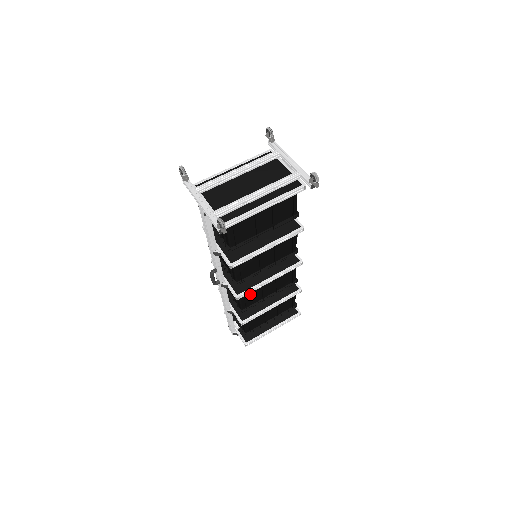
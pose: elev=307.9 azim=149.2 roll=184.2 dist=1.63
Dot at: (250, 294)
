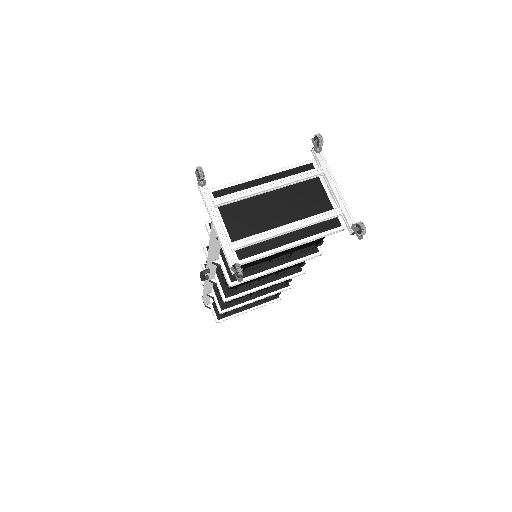
Dot at: occluded
